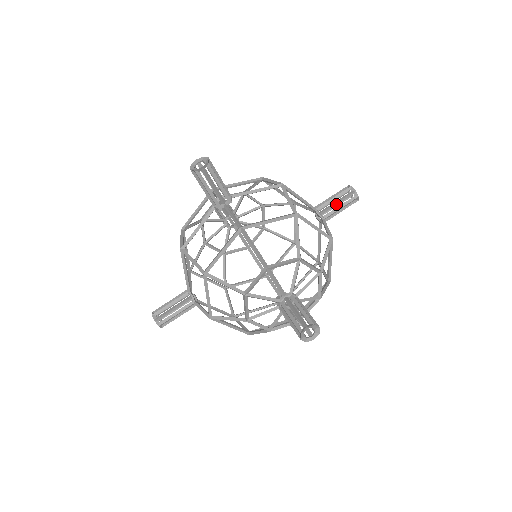
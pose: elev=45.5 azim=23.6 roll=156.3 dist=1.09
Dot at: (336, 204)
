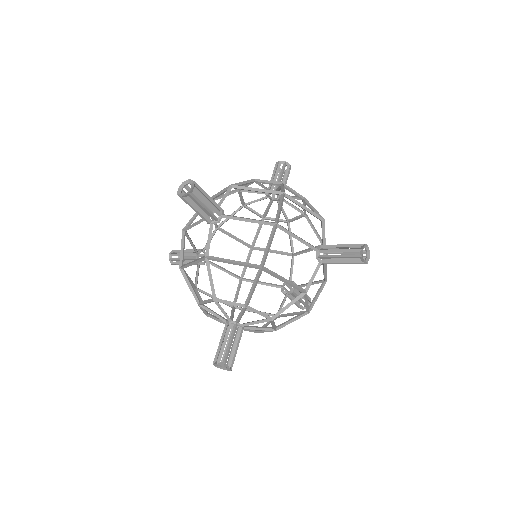
Dot at: (338, 257)
